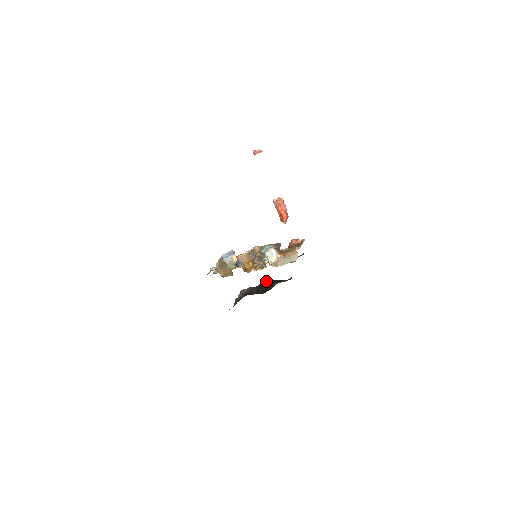
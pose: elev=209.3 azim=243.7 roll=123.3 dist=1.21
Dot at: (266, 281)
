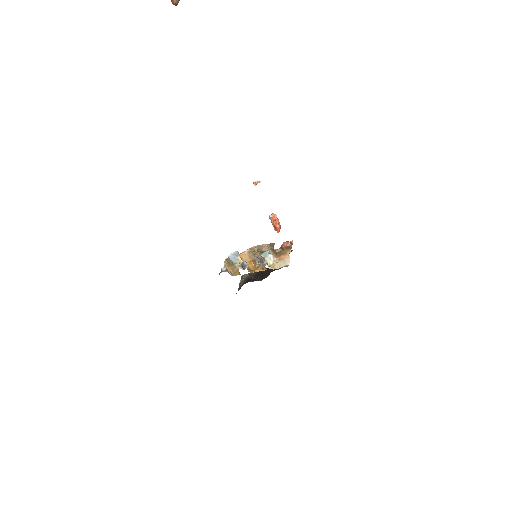
Dot at: occluded
